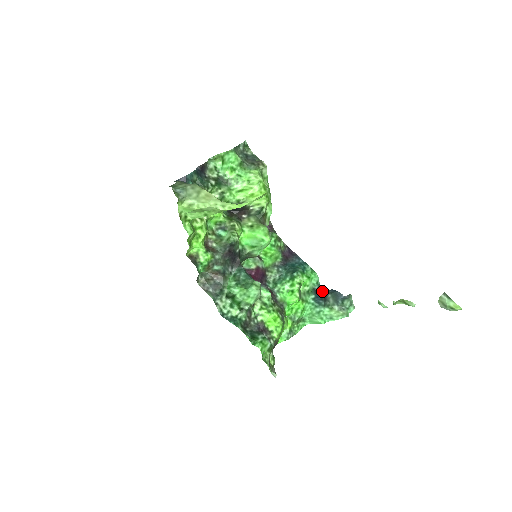
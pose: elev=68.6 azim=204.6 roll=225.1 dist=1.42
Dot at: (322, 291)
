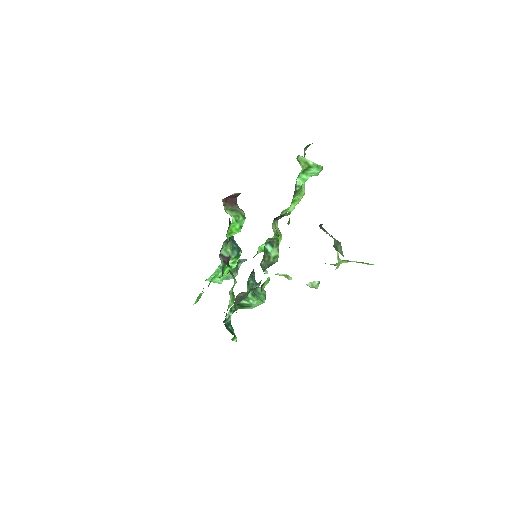
Dot at: occluded
